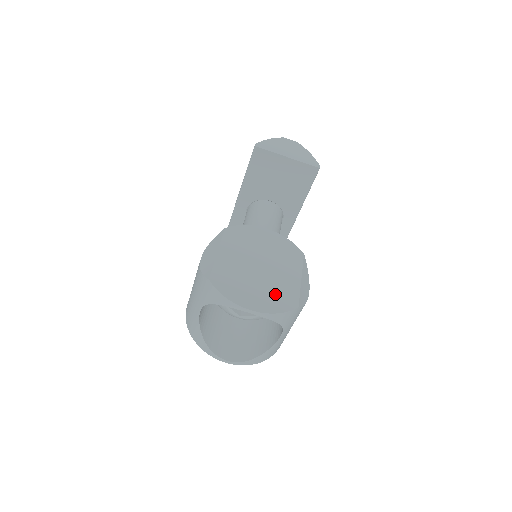
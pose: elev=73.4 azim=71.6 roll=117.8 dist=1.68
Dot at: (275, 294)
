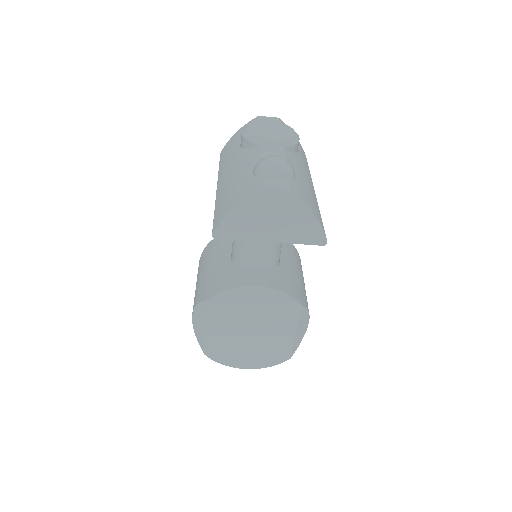
Dot at: (268, 353)
